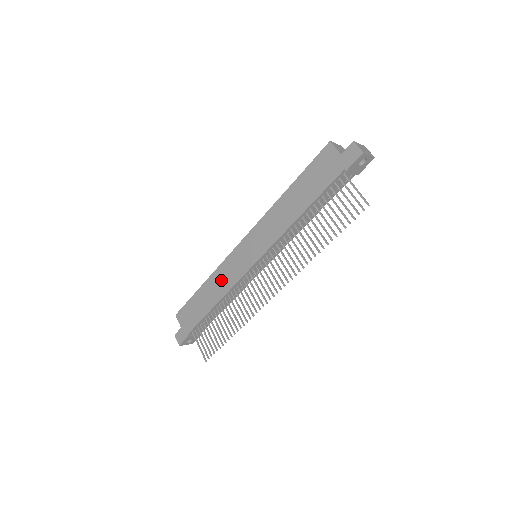
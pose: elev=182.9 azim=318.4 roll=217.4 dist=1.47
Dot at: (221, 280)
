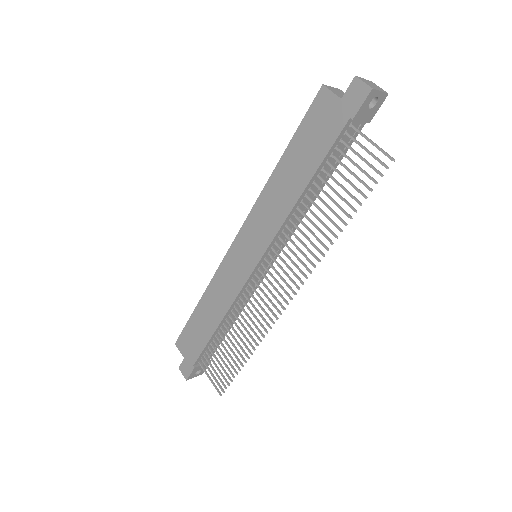
Dot at: (219, 294)
